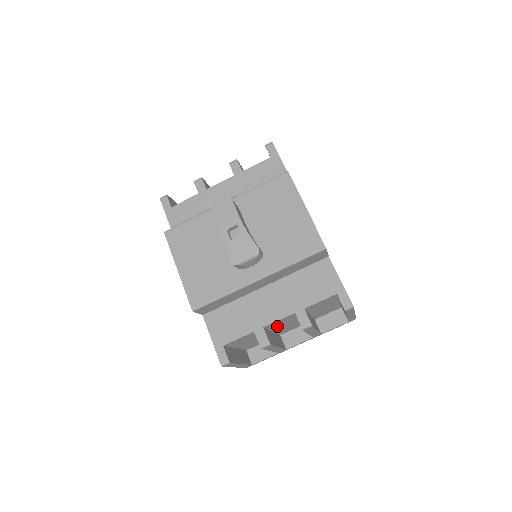
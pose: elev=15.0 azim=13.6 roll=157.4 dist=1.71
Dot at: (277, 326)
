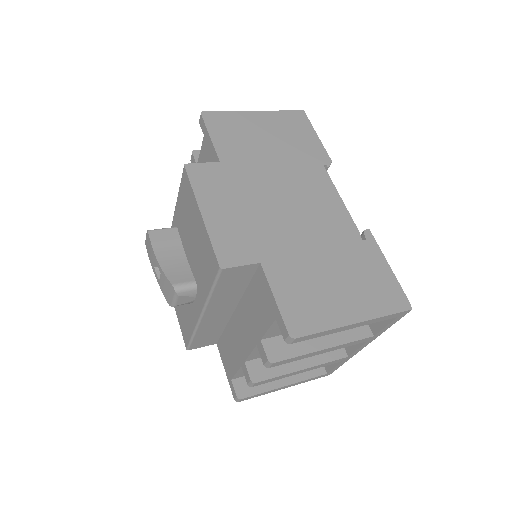
Dot at: occluded
